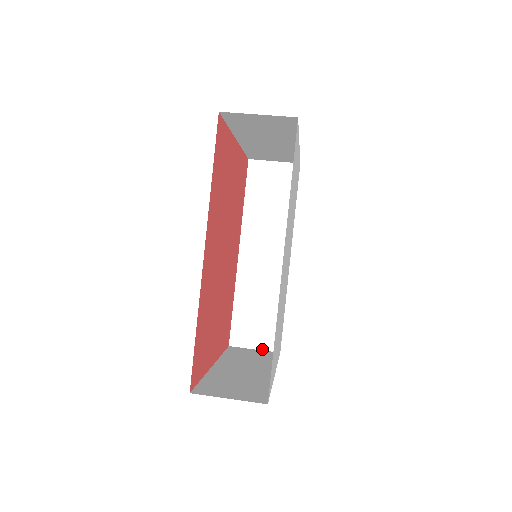
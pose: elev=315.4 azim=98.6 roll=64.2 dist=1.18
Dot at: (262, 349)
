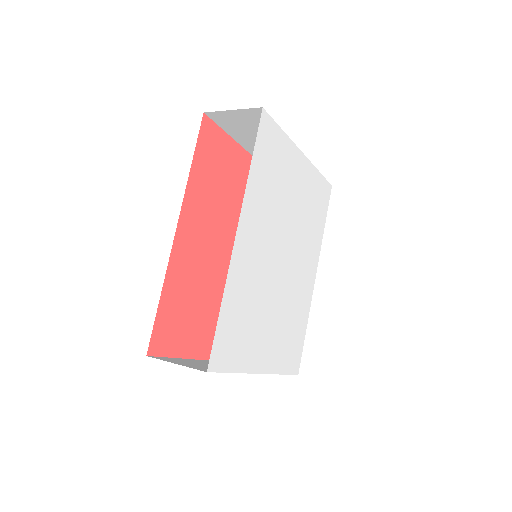
Dot at: occluded
